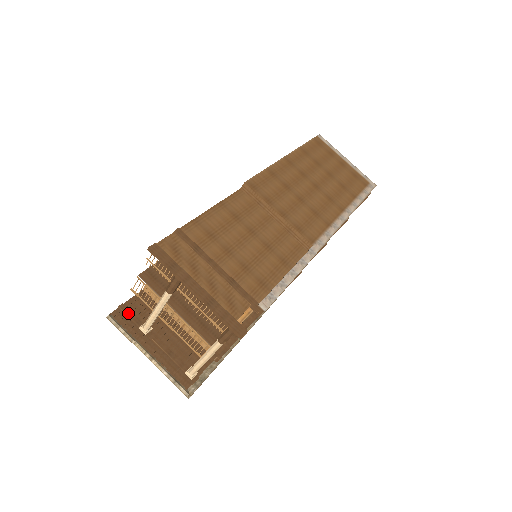
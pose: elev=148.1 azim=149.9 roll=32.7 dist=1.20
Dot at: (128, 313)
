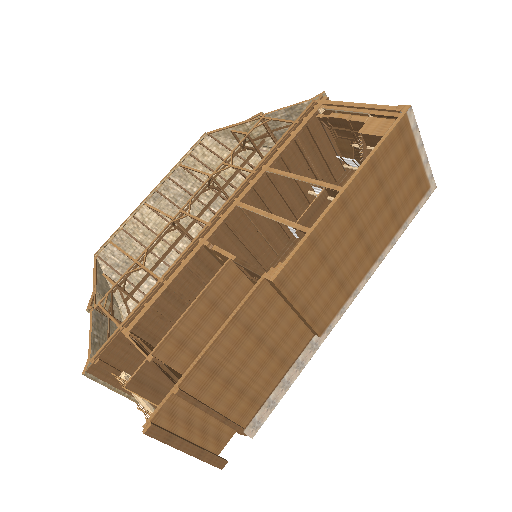
Dot at: (106, 368)
